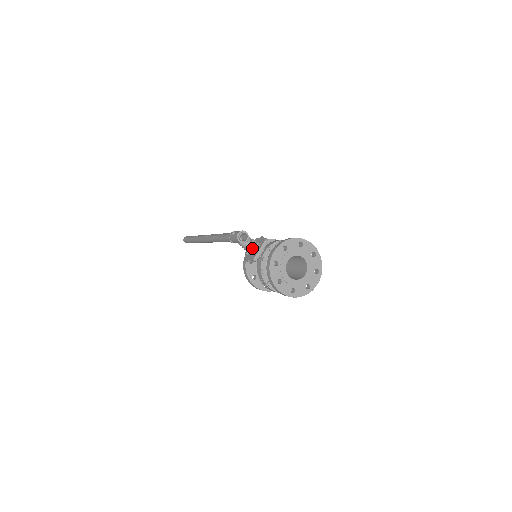
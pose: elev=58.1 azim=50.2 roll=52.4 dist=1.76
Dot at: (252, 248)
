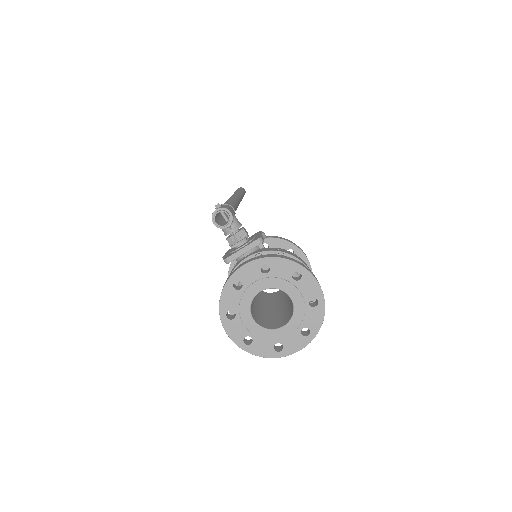
Dot at: (235, 242)
